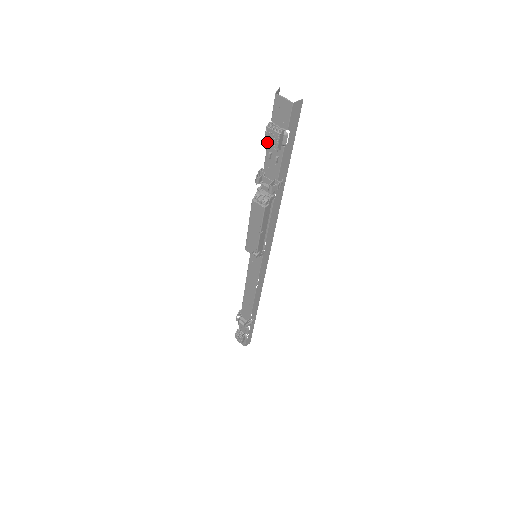
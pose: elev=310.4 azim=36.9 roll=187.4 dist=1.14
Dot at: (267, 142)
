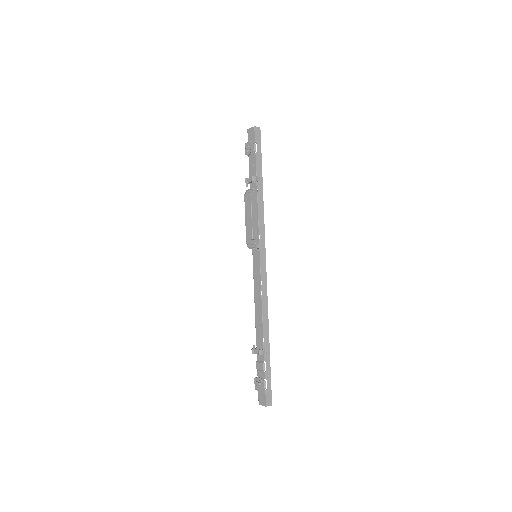
Dot at: (246, 152)
